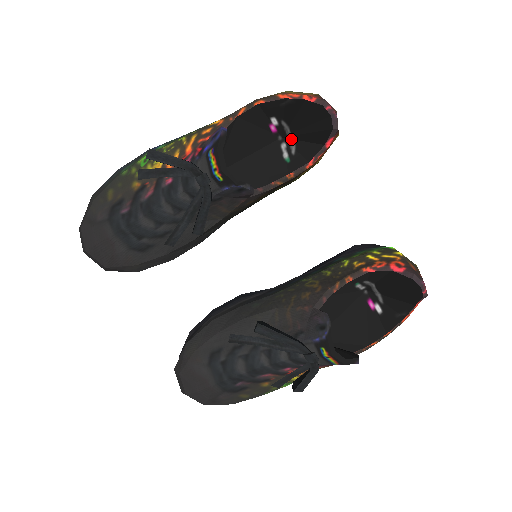
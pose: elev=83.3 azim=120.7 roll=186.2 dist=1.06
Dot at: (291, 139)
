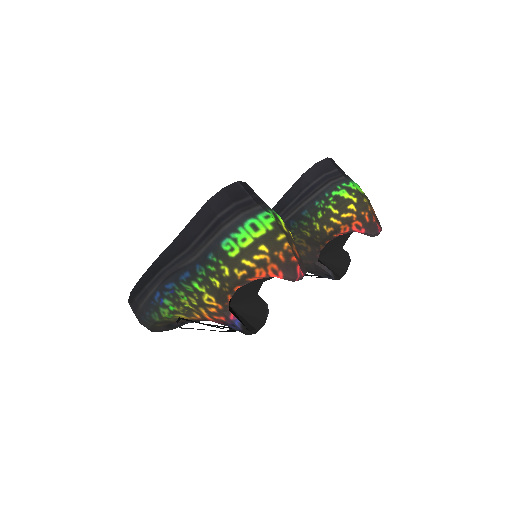
Dot at: occluded
